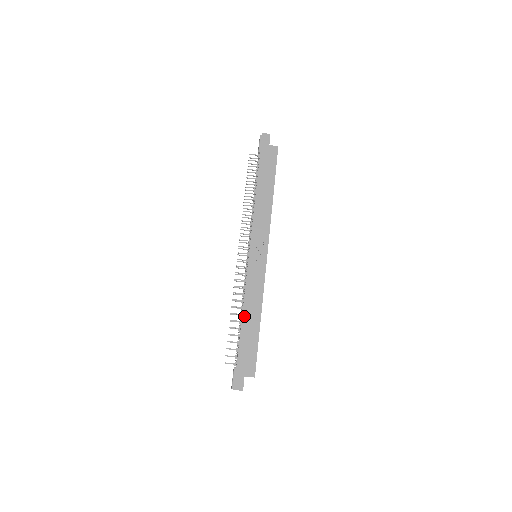
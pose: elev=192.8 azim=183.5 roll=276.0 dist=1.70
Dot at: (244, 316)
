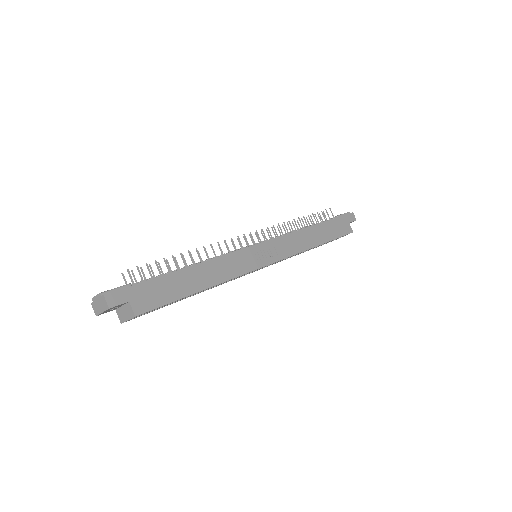
Dot at: (198, 266)
